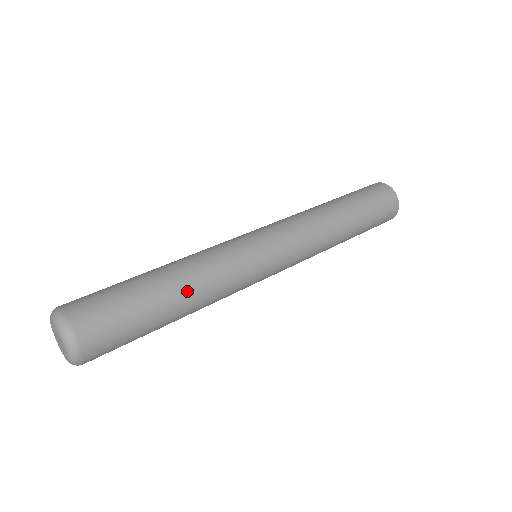
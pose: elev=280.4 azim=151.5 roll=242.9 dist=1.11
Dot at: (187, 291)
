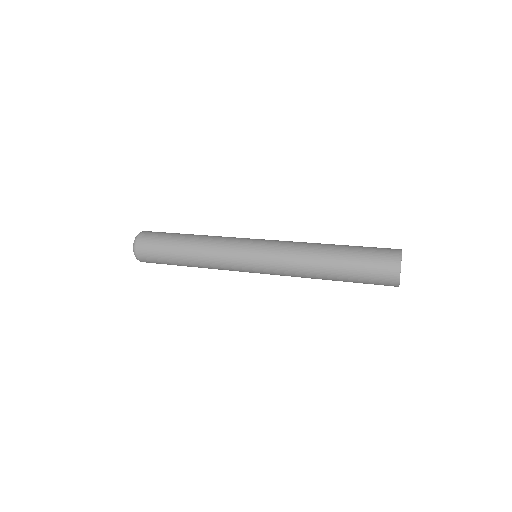
Dot at: (191, 254)
